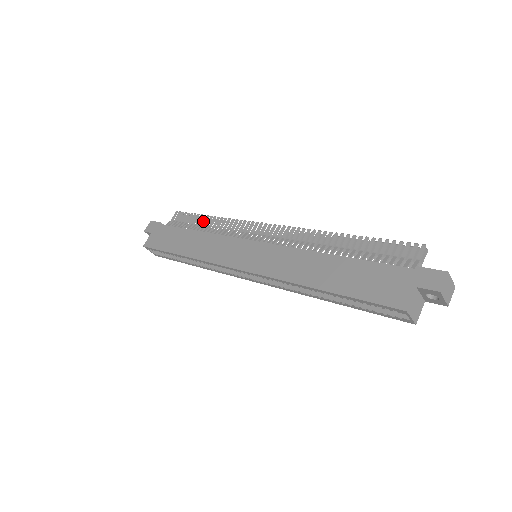
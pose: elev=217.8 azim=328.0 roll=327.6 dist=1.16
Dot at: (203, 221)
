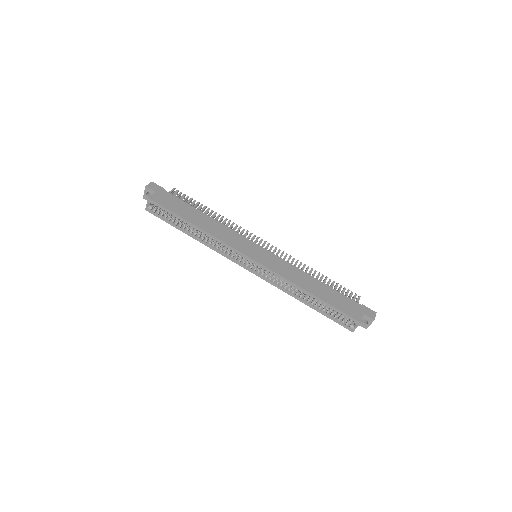
Dot at: (200, 209)
